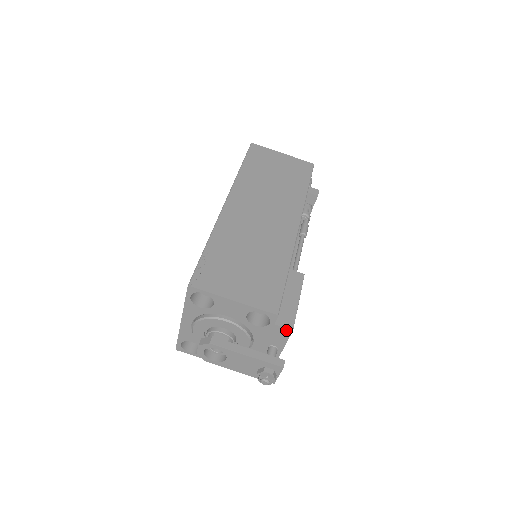
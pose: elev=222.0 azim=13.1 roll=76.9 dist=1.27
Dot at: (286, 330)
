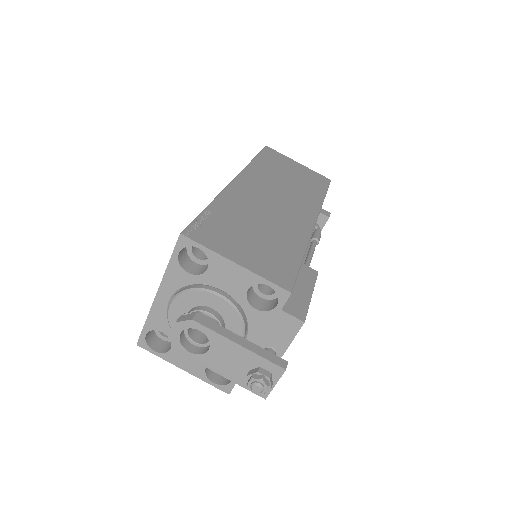
Dot at: (295, 321)
